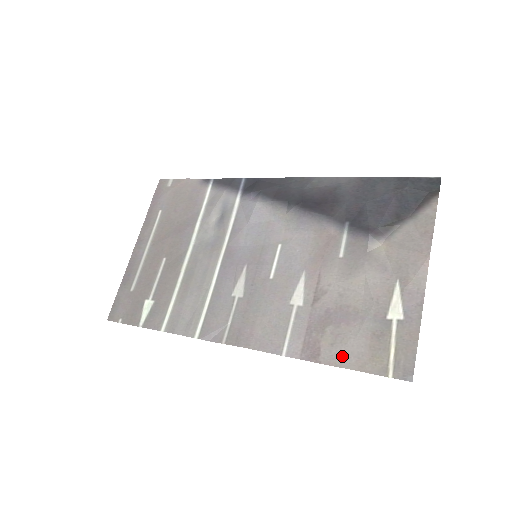
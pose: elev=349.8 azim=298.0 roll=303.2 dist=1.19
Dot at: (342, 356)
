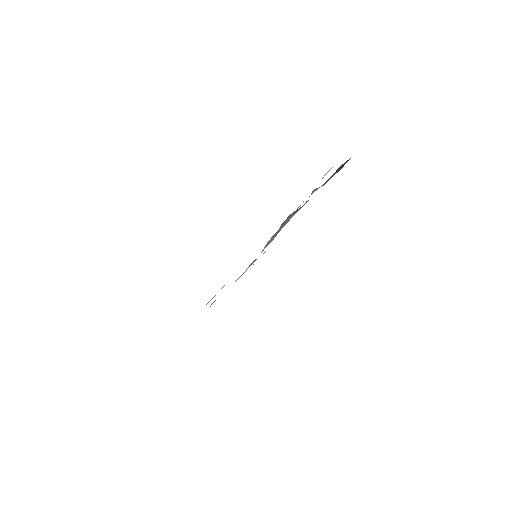
Dot at: occluded
